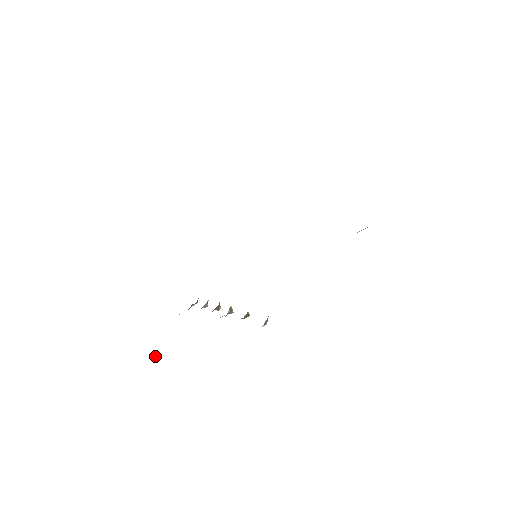
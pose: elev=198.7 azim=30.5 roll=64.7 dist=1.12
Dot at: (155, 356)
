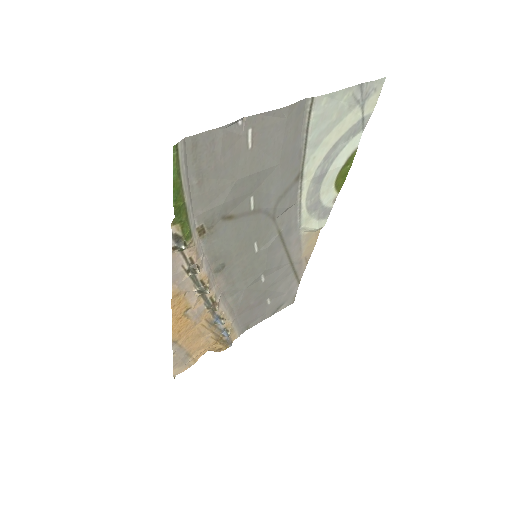
Dot at: (173, 375)
